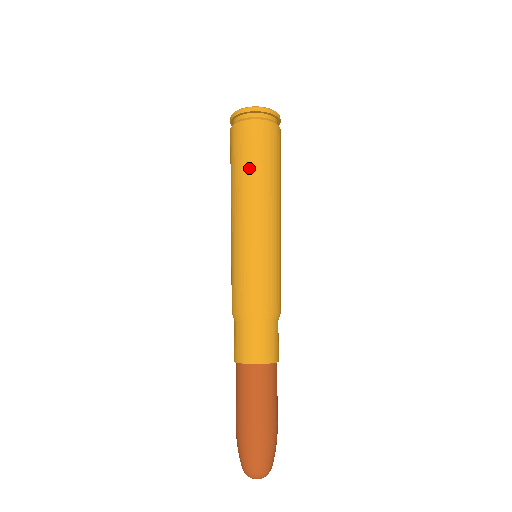
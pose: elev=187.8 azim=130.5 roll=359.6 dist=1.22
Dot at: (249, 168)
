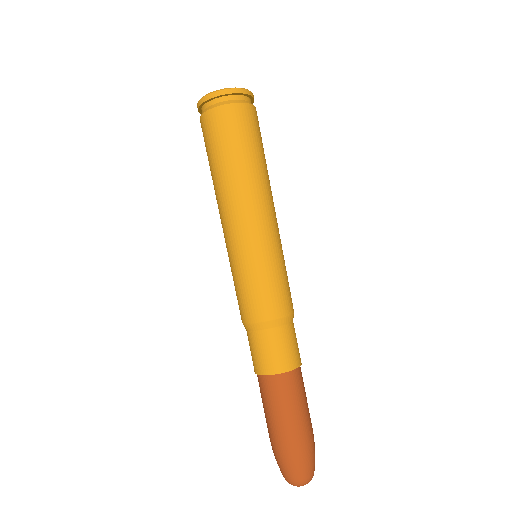
Dot at: (211, 170)
